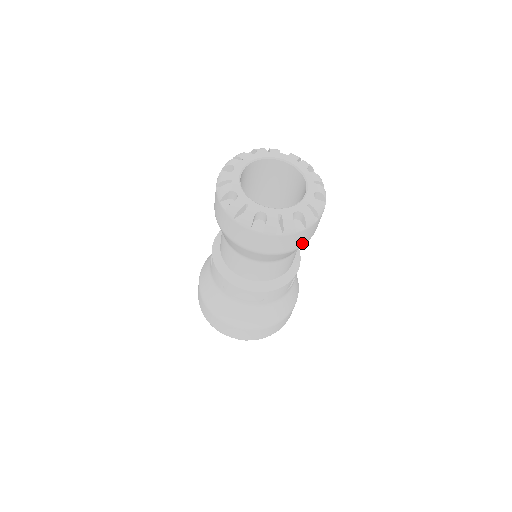
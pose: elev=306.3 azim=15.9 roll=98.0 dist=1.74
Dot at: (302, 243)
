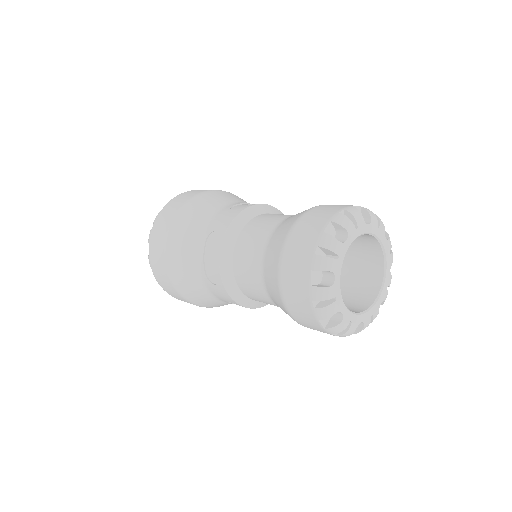
Dot at: occluded
